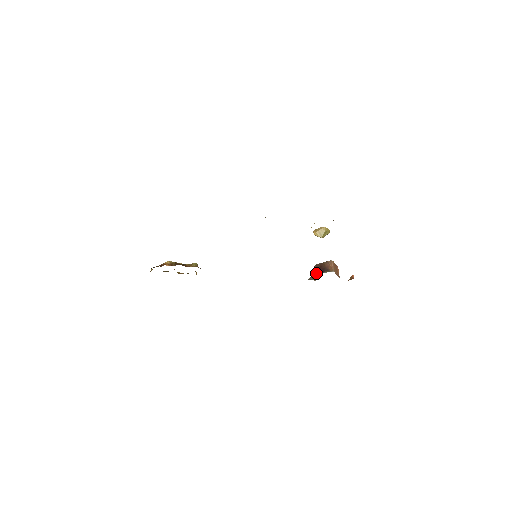
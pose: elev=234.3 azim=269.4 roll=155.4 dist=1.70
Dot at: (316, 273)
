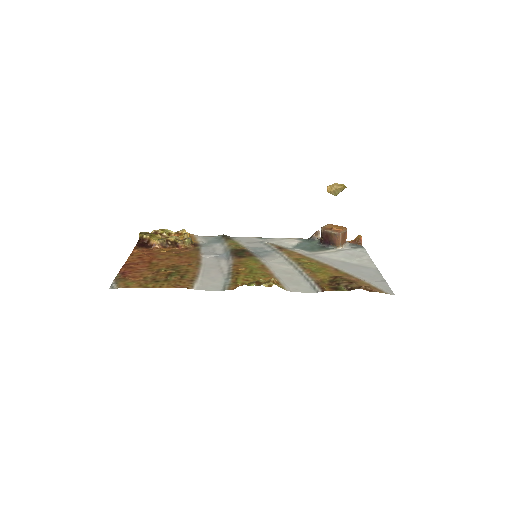
Dot at: (321, 238)
